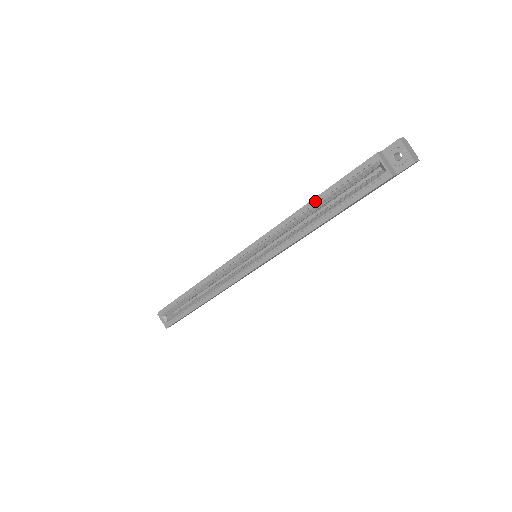
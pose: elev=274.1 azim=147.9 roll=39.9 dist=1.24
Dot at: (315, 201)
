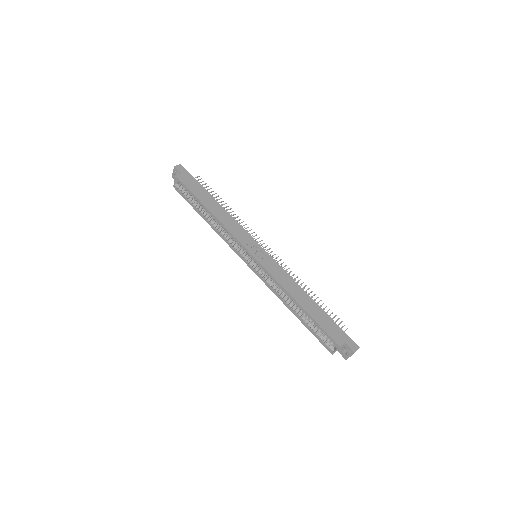
Dot at: (302, 309)
